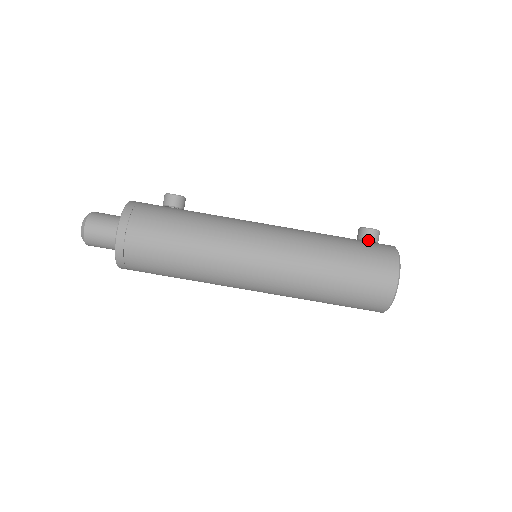
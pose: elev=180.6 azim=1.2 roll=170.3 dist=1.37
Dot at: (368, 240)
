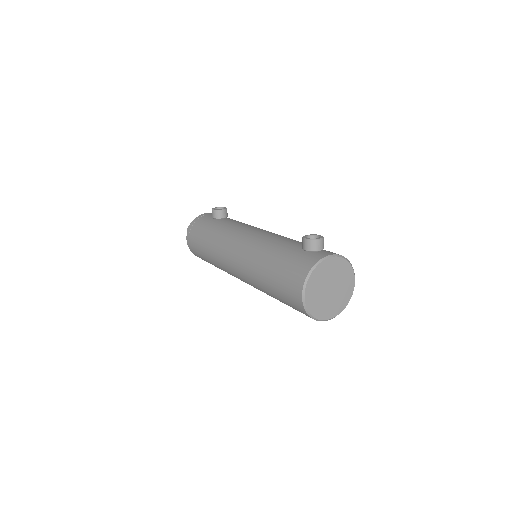
Dot at: (304, 250)
